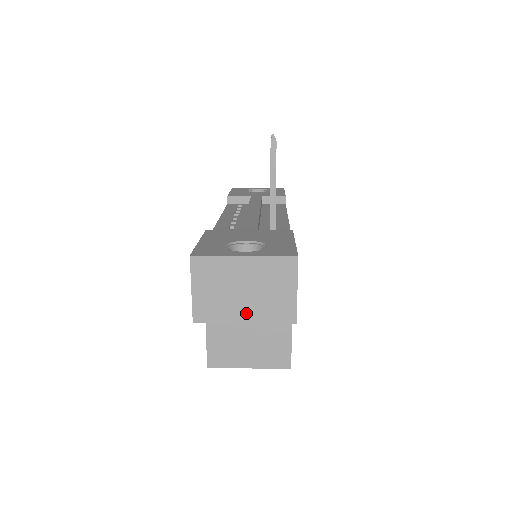
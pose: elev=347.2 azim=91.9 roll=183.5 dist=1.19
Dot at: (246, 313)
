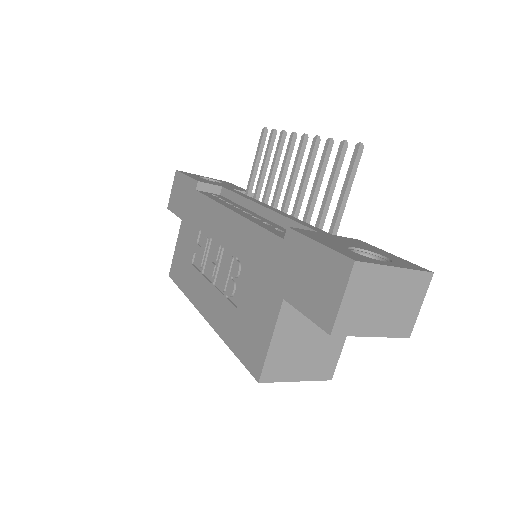
Dot at: (377, 326)
